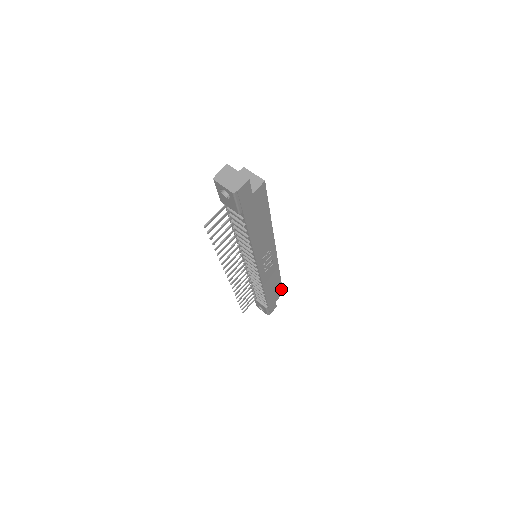
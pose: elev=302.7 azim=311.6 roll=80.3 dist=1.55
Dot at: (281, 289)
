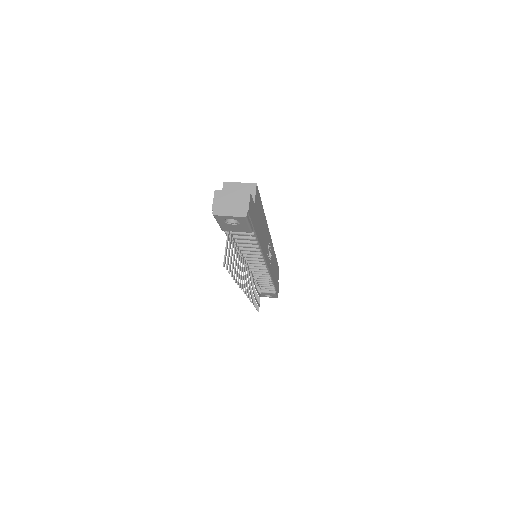
Dot at: (278, 268)
